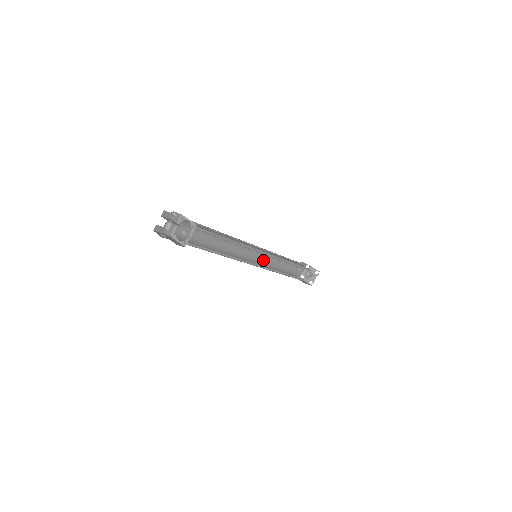
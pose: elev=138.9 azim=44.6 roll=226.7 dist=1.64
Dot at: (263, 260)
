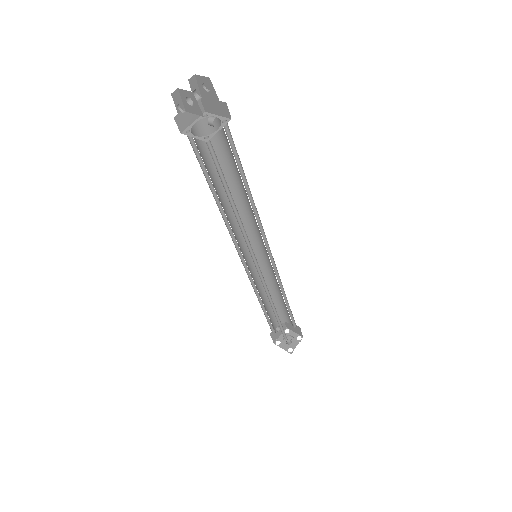
Dot at: (254, 278)
